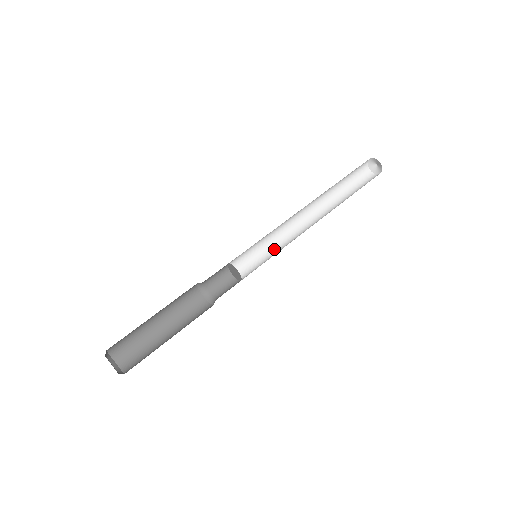
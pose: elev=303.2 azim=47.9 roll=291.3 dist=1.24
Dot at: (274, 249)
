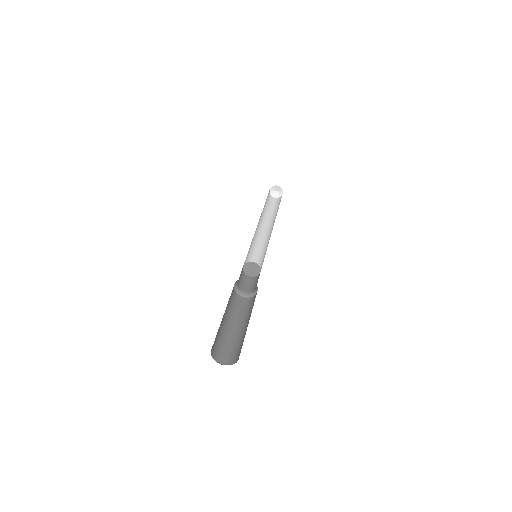
Dot at: (265, 251)
